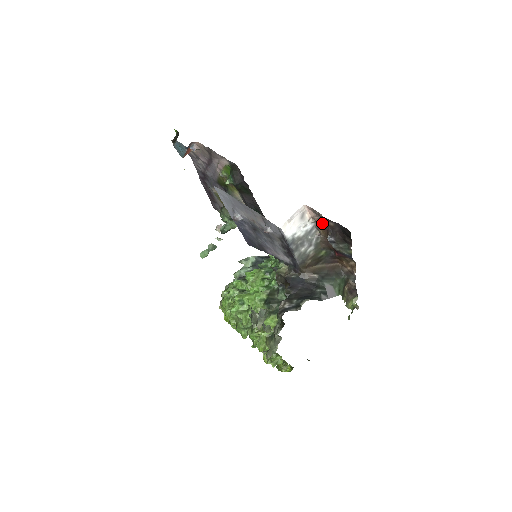
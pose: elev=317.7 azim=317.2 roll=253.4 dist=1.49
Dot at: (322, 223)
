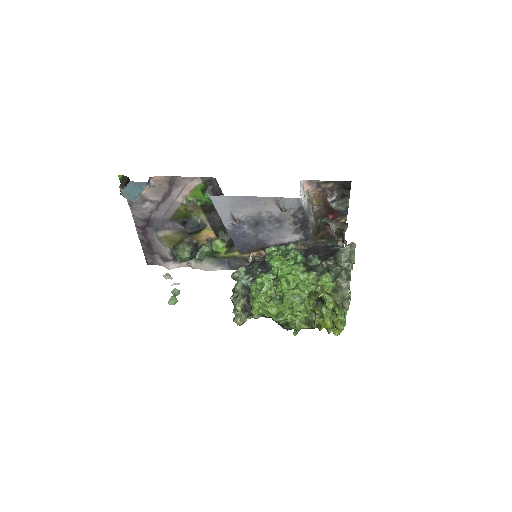
Dot at: (318, 191)
